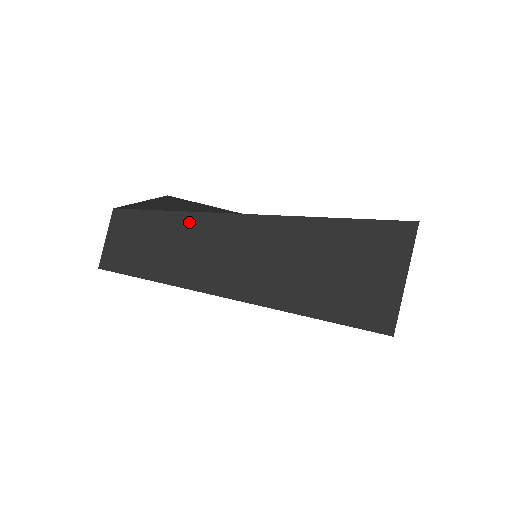
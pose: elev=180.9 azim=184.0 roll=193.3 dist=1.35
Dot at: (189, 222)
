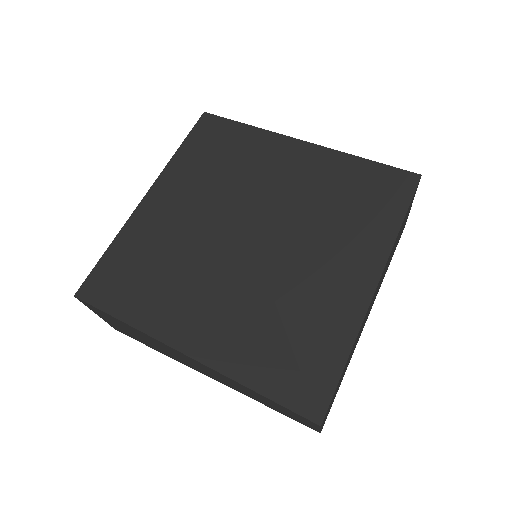
Dot at: occluded
